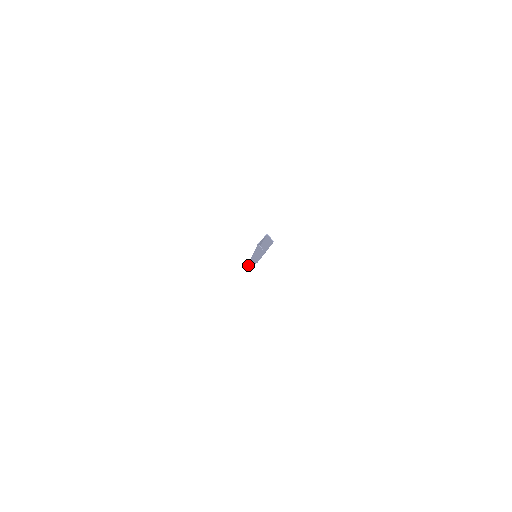
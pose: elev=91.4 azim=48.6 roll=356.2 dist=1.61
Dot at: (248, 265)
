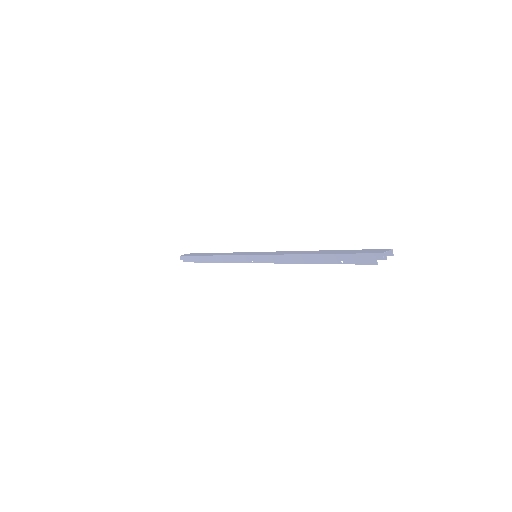
Dot at: (184, 256)
